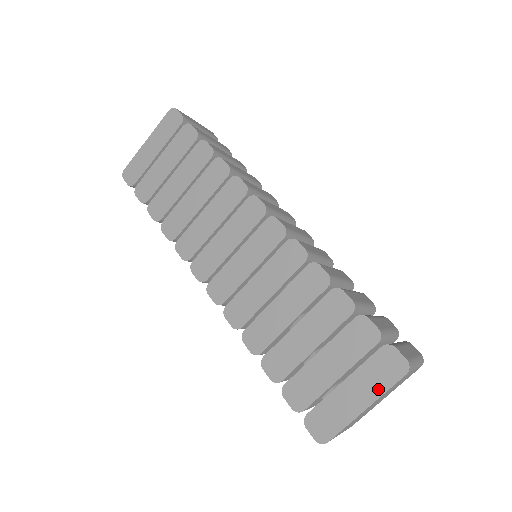
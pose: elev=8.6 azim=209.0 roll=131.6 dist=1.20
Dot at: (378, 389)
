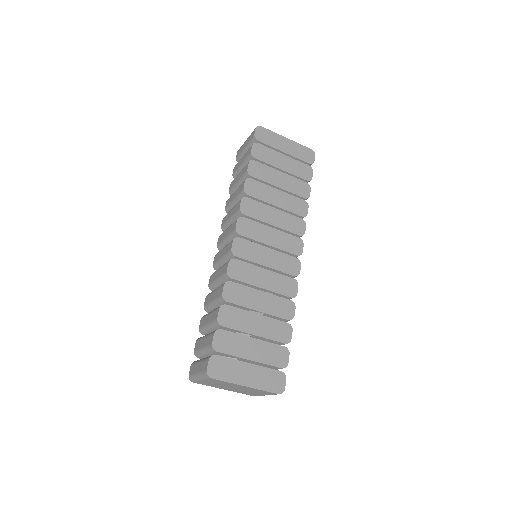
Dot at: (261, 385)
